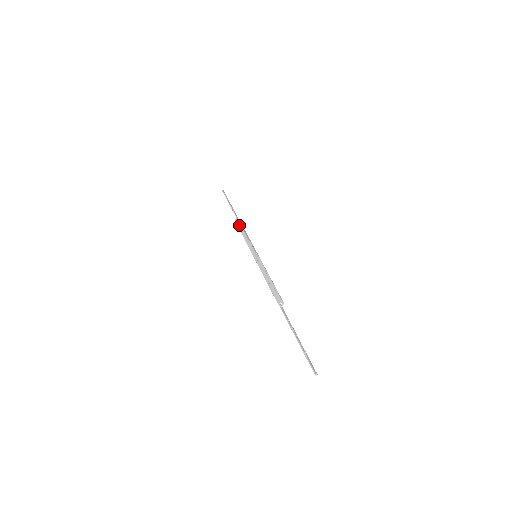
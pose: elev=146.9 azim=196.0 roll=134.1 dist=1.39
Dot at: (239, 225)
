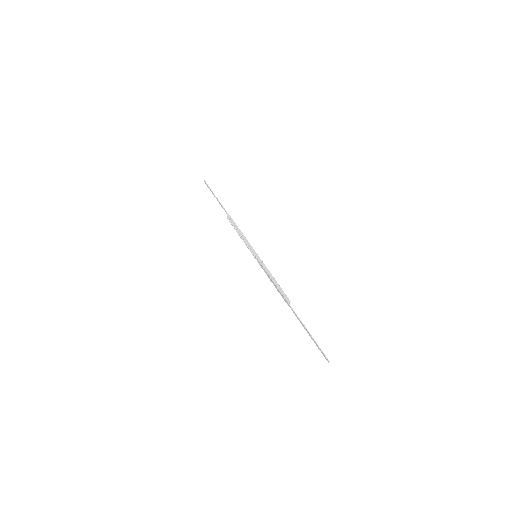
Dot at: (234, 222)
